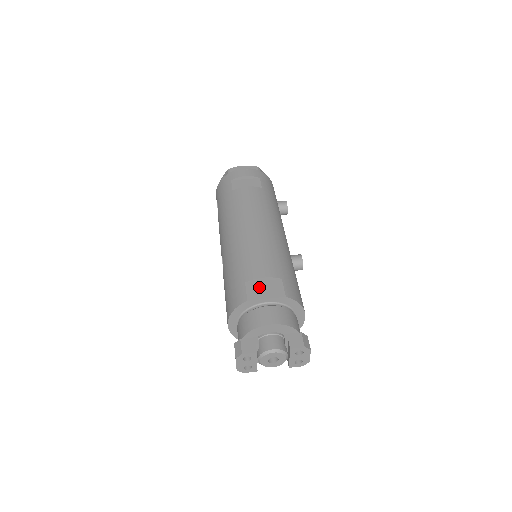
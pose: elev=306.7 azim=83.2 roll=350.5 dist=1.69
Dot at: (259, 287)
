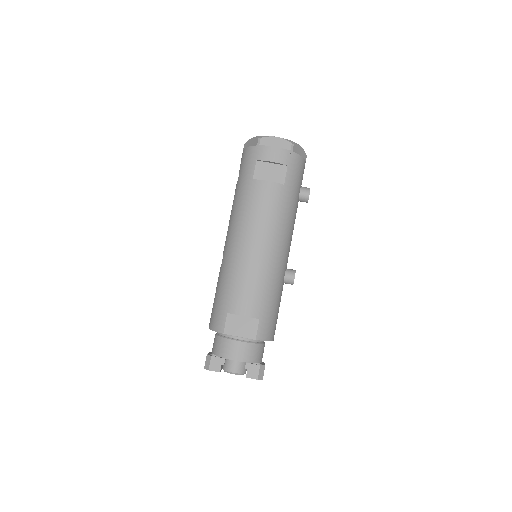
Dot at: (237, 322)
